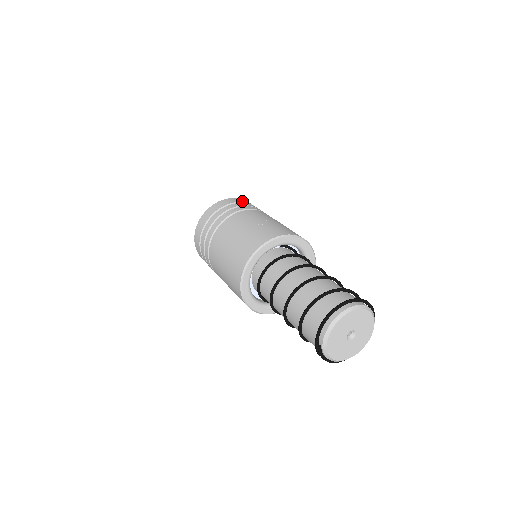
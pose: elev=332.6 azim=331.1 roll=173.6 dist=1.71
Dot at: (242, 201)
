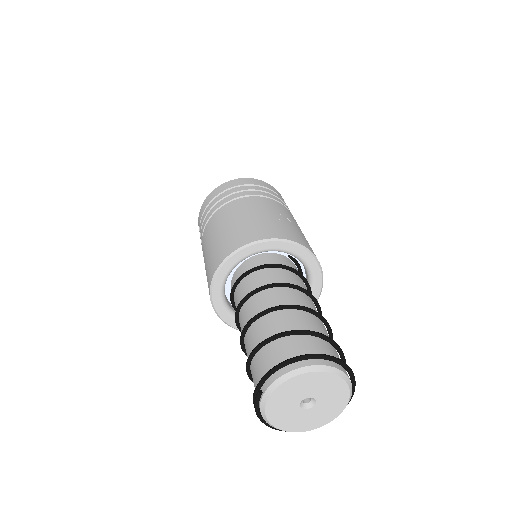
Dot at: (278, 193)
